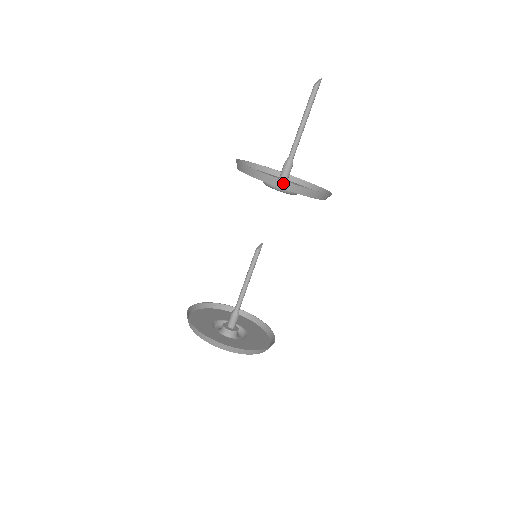
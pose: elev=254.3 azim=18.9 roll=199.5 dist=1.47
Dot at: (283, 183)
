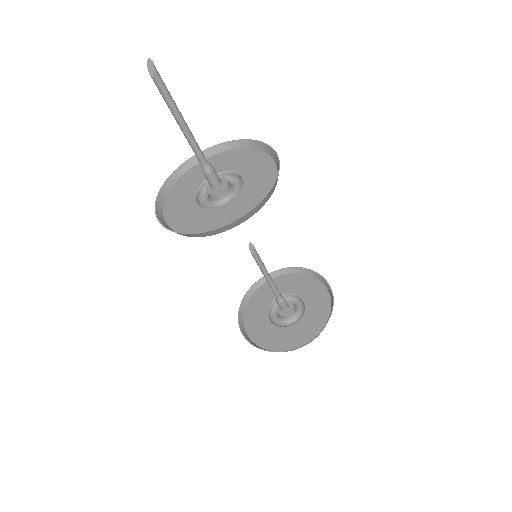
Dot at: (261, 204)
